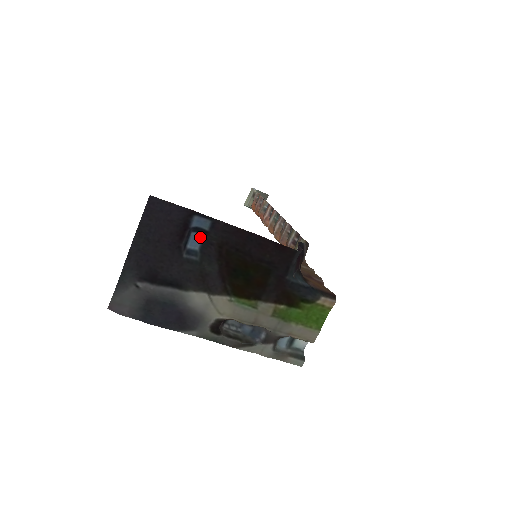
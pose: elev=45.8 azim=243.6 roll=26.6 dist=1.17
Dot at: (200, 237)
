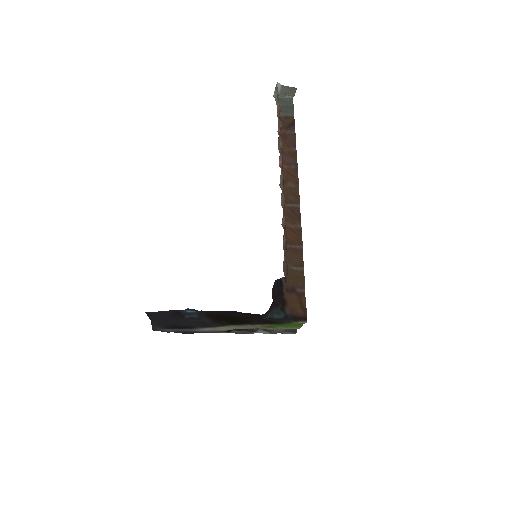
Dot at: (192, 309)
